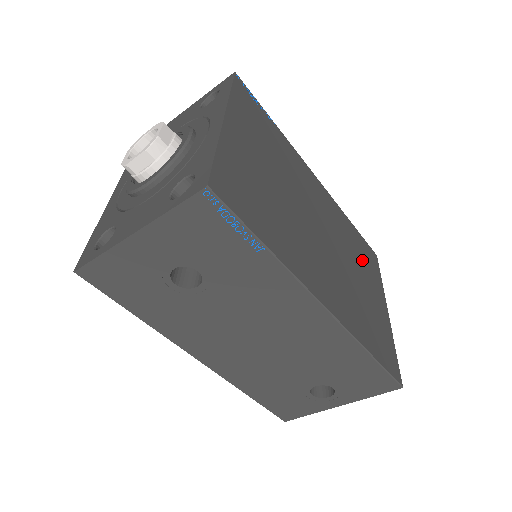
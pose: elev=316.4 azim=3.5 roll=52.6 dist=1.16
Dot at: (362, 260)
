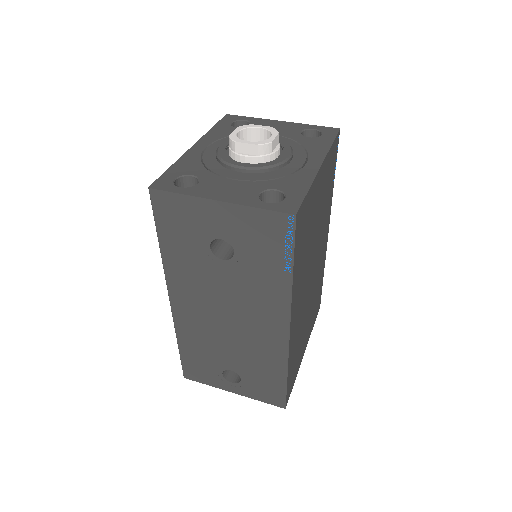
Dot at: (314, 306)
